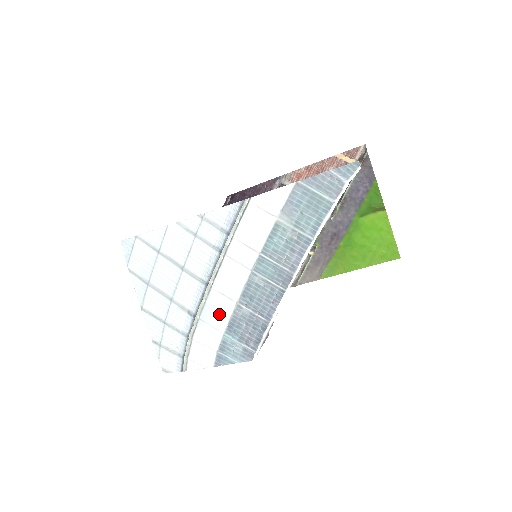
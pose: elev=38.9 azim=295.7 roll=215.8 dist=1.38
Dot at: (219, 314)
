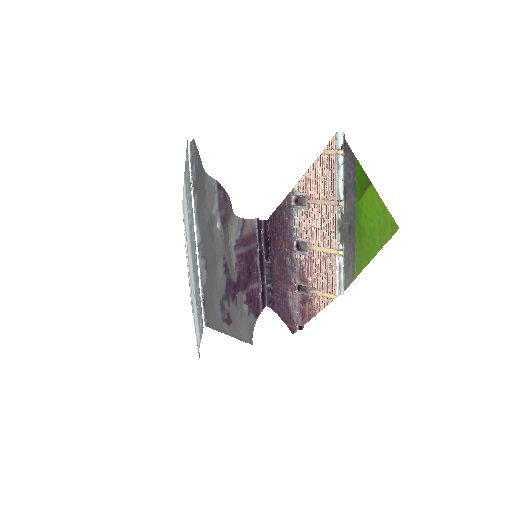
Dot at: (194, 294)
